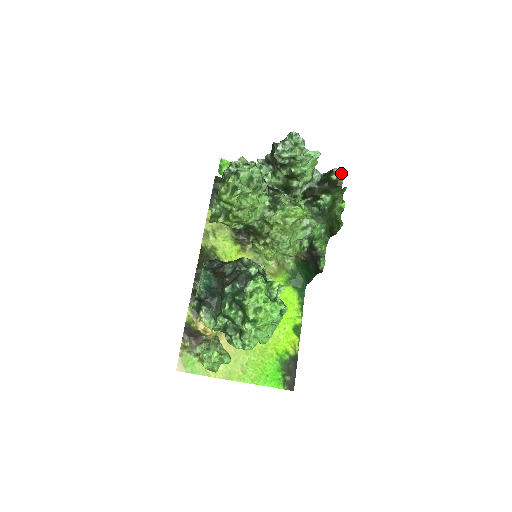
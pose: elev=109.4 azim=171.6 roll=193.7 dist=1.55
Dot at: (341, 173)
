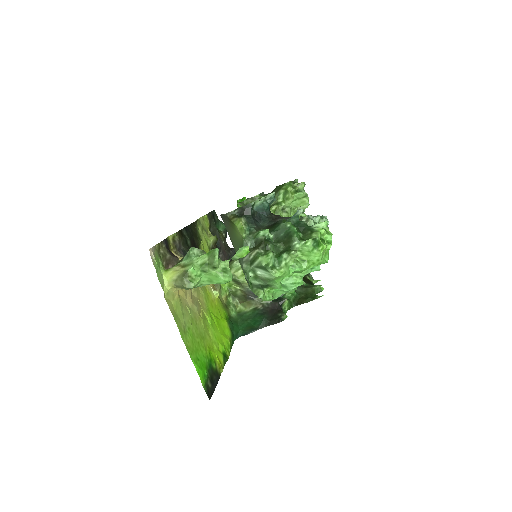
Dot at: (313, 280)
